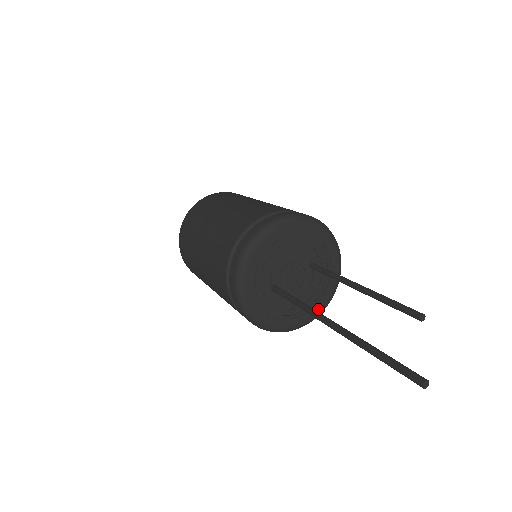
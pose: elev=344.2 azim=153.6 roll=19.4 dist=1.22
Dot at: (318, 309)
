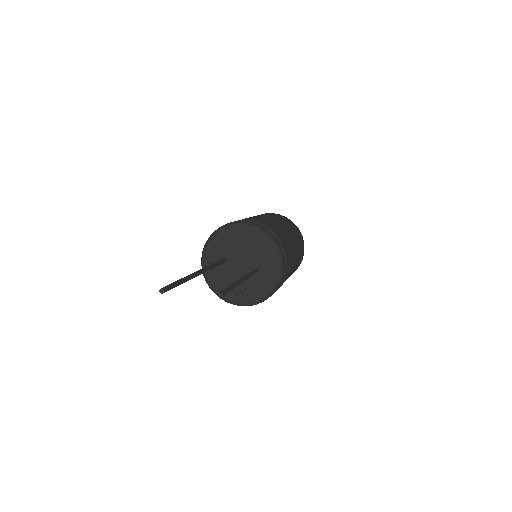
Dot at: (241, 300)
